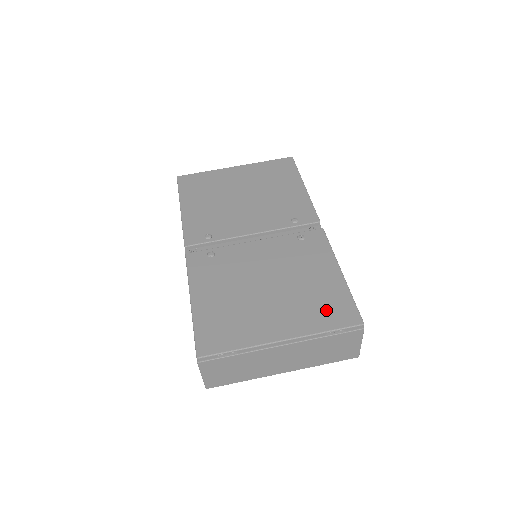
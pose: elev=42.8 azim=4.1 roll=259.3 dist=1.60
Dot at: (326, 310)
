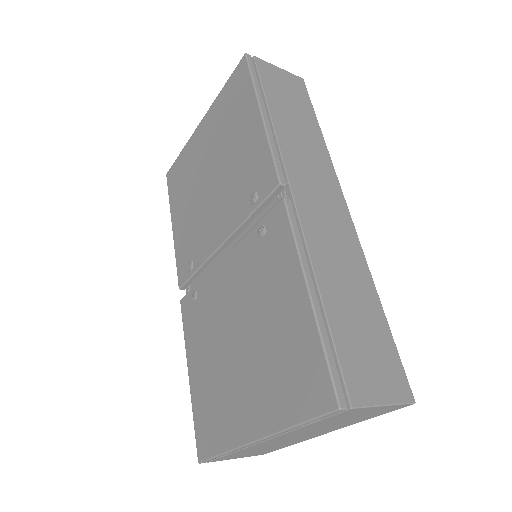
Dot at: (293, 381)
